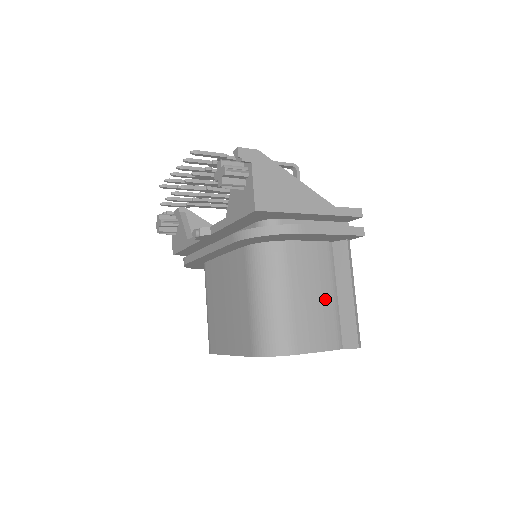
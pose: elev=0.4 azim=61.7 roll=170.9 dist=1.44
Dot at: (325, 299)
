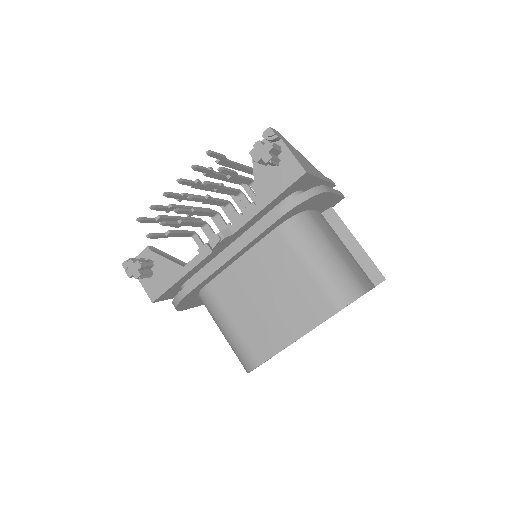
Dot at: (348, 251)
